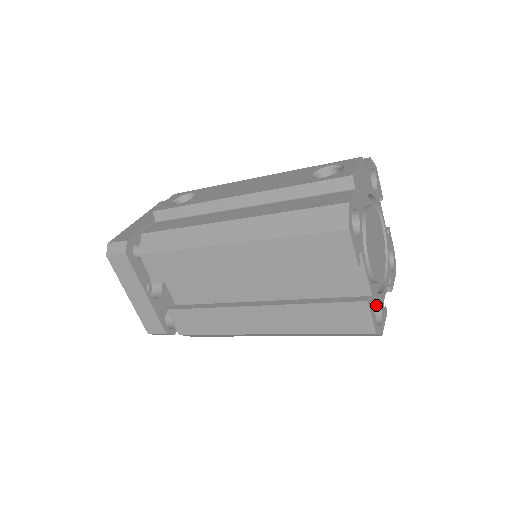
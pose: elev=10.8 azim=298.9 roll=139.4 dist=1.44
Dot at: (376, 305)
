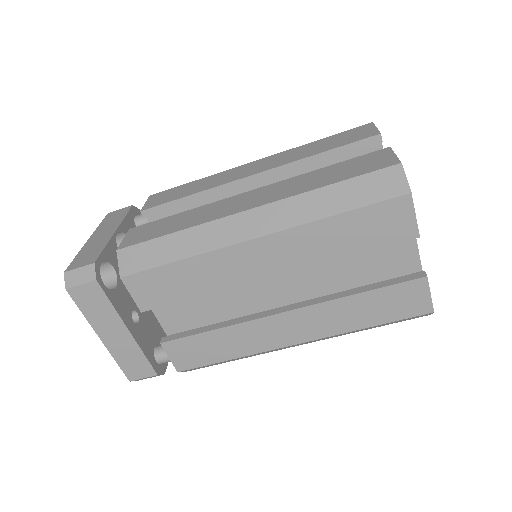
Dot at: occluded
